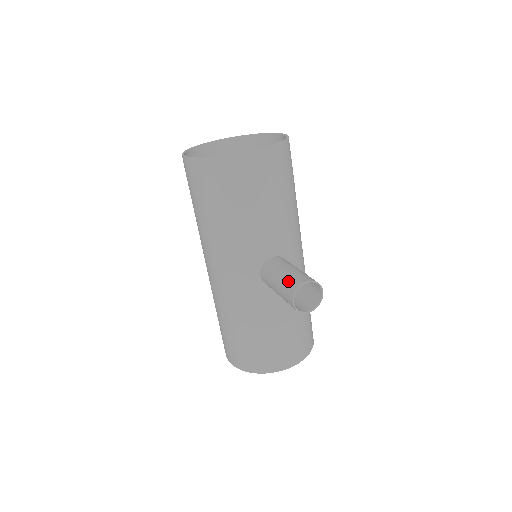
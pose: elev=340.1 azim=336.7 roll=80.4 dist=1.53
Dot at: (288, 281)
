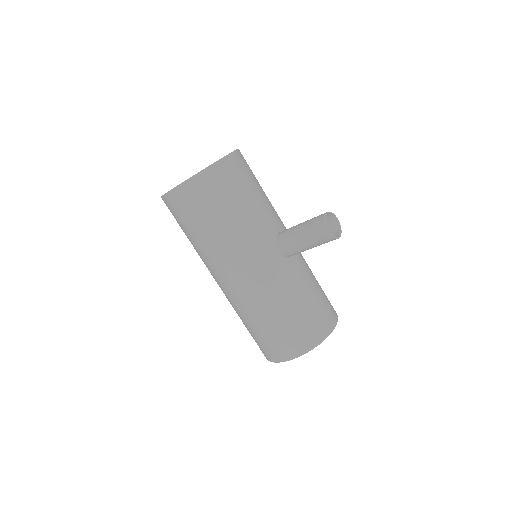
Dot at: (312, 224)
